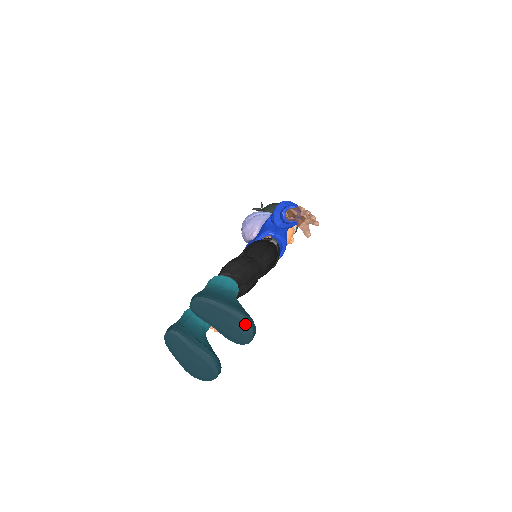
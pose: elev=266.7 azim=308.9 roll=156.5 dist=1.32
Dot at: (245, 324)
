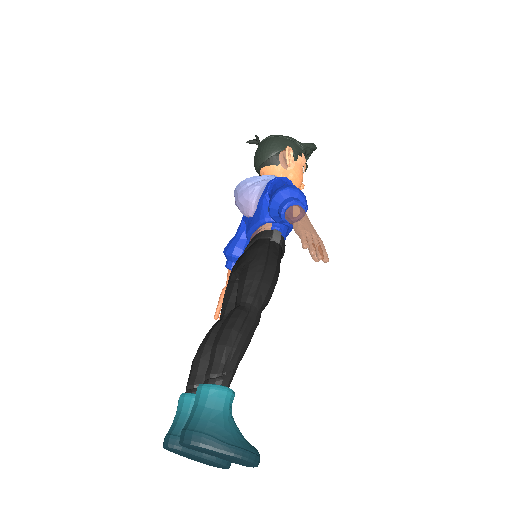
Dot at: (246, 462)
